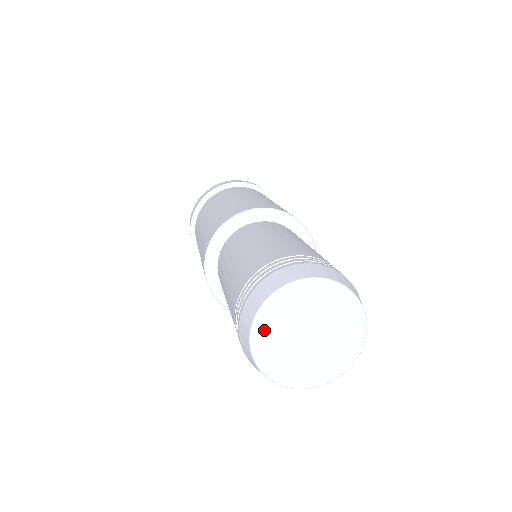
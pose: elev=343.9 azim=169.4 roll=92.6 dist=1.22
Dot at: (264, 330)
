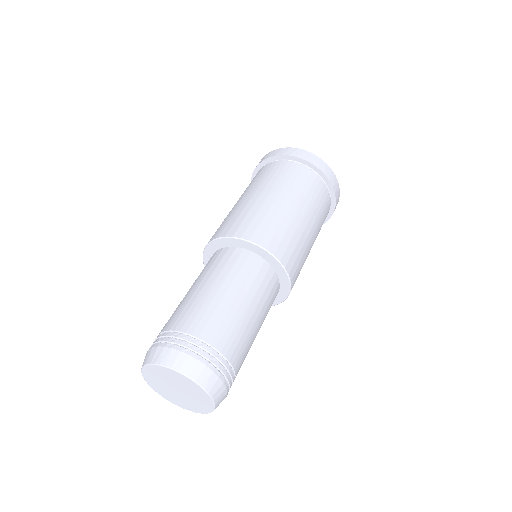
Dot at: (155, 386)
